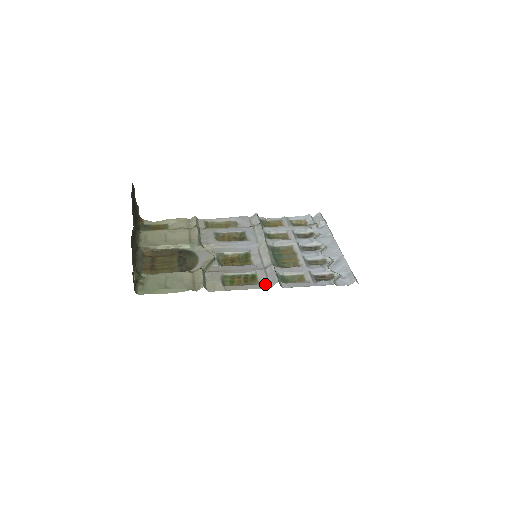
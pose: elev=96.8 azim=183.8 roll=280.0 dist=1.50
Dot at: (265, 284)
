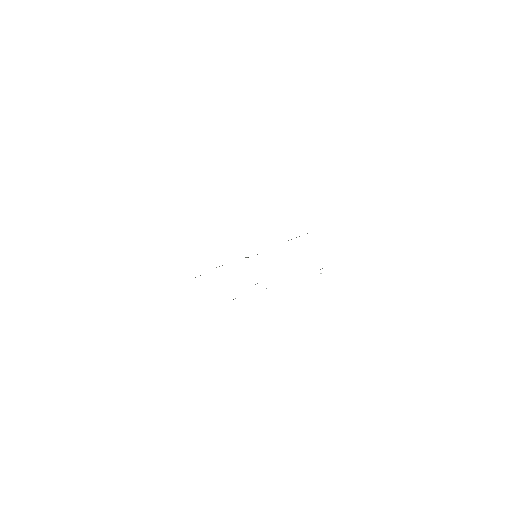
Dot at: occluded
